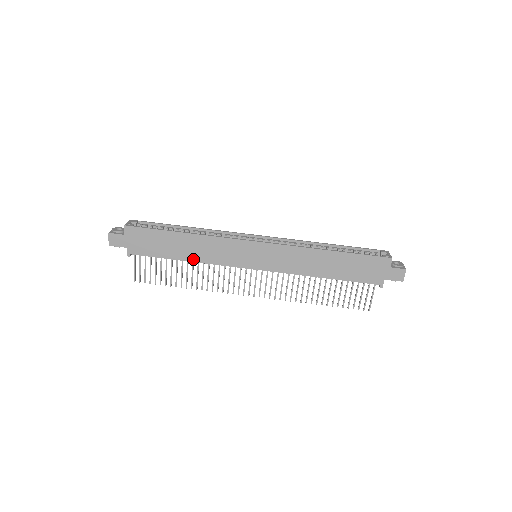
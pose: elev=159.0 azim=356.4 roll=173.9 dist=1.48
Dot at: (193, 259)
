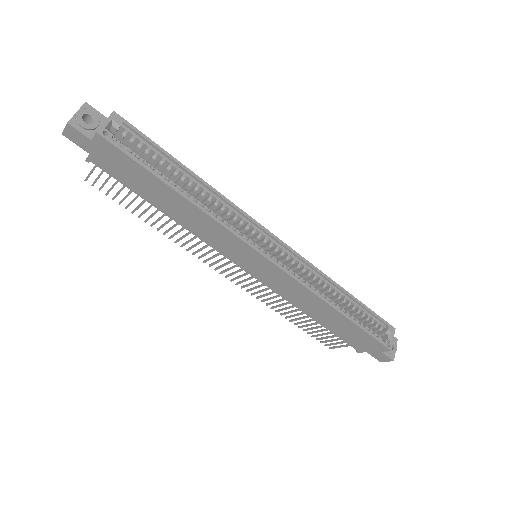
Dot at: (176, 219)
